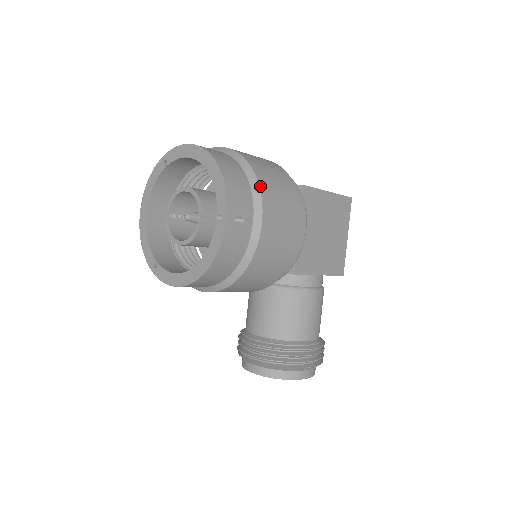
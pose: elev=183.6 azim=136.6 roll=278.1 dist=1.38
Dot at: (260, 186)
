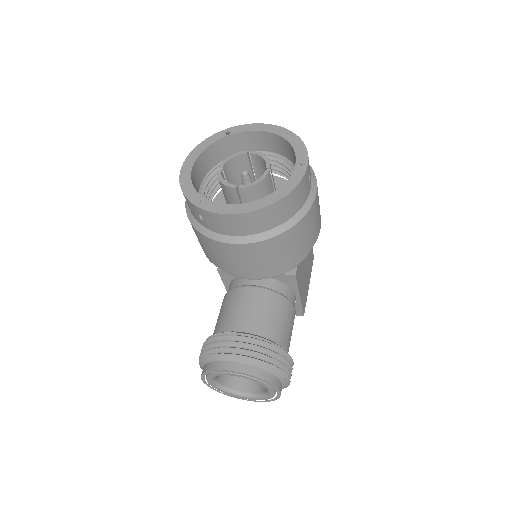
Dot at: (313, 171)
